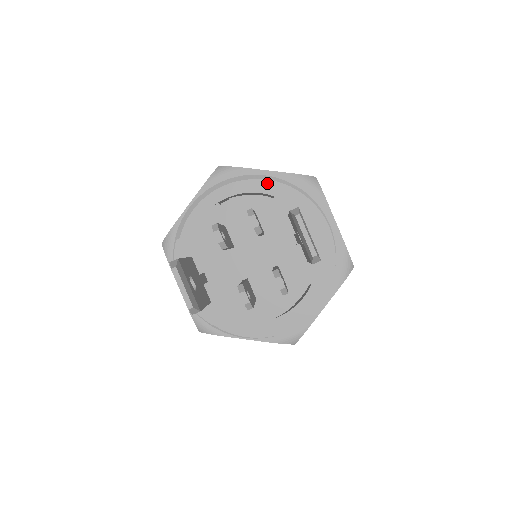
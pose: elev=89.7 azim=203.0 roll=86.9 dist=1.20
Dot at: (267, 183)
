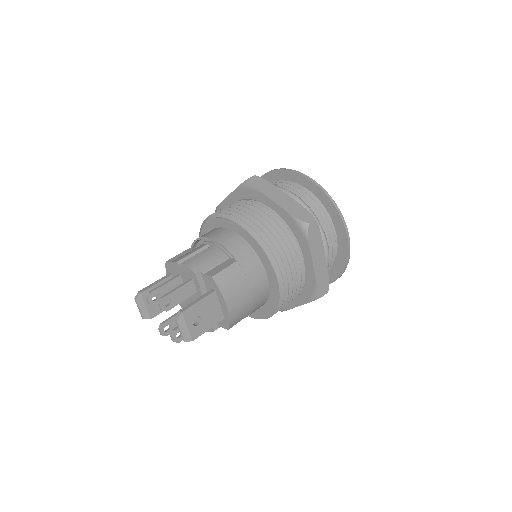
Dot at: (245, 232)
